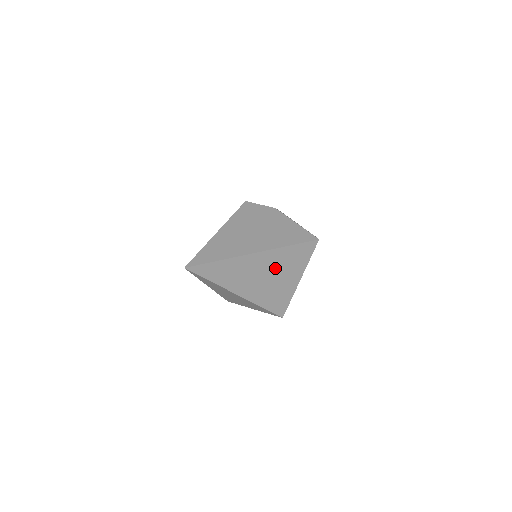
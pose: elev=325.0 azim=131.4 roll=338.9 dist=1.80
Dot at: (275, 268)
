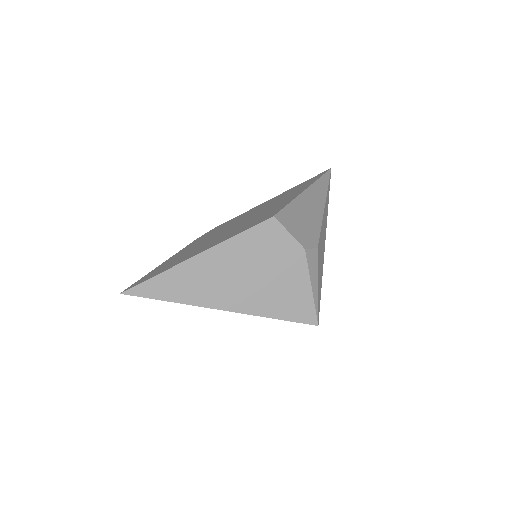
Dot at: occluded
